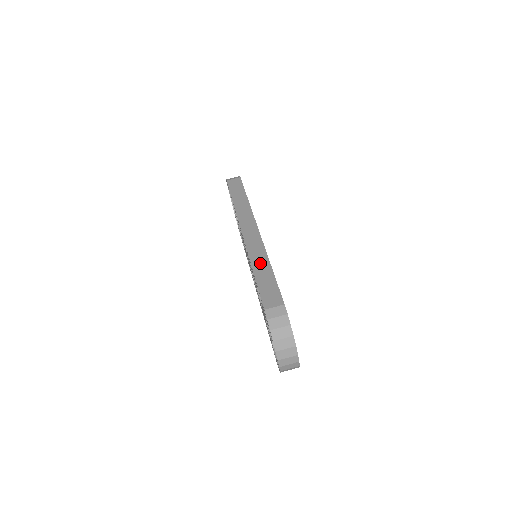
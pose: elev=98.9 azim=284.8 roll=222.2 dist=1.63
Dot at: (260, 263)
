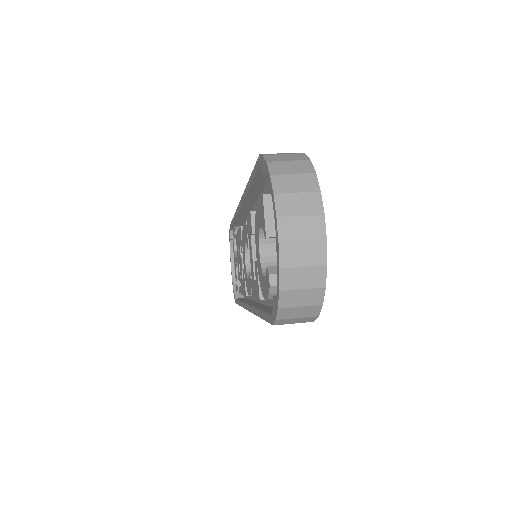
Dot at: occluded
